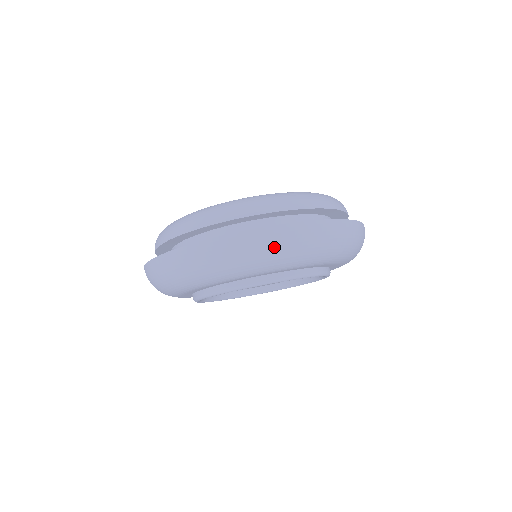
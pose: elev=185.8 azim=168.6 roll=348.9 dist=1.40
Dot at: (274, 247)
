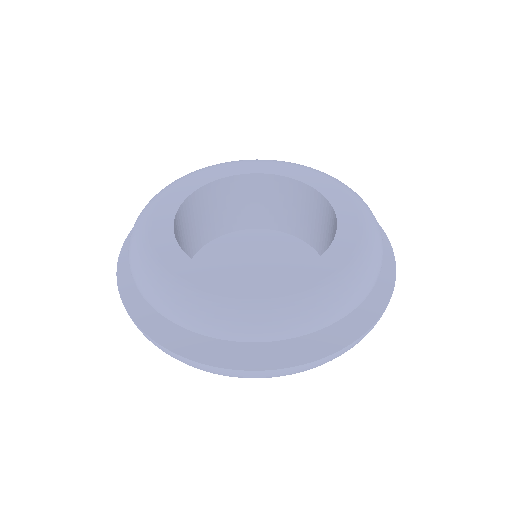
Dot at: occluded
